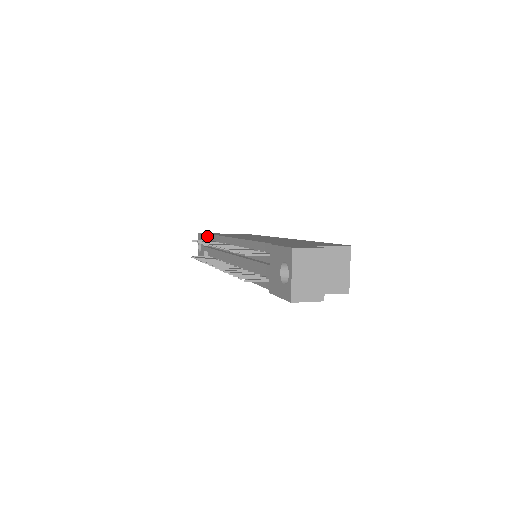
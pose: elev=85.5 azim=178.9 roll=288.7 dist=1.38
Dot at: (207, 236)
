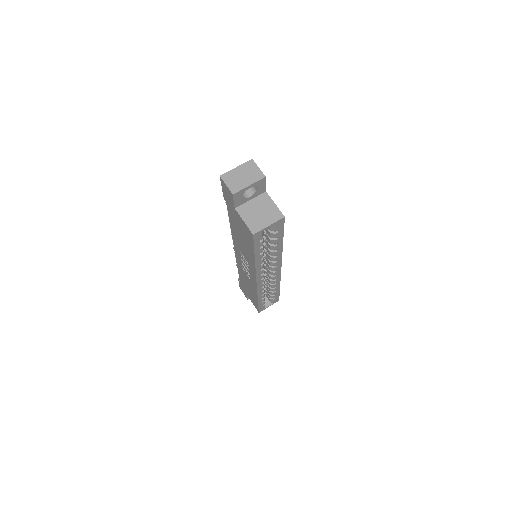
Dot at: occluded
